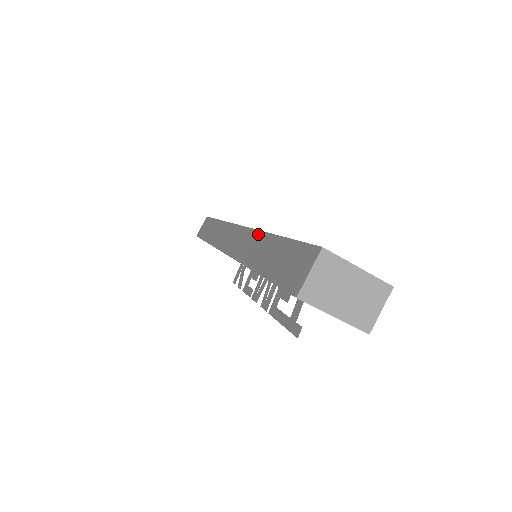
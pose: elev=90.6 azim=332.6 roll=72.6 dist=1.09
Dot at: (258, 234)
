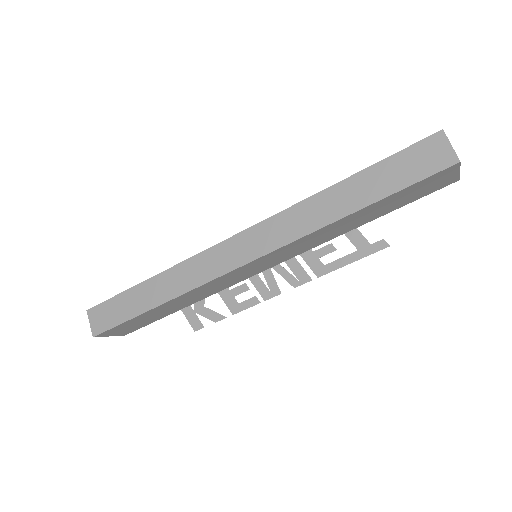
Dot at: (309, 201)
